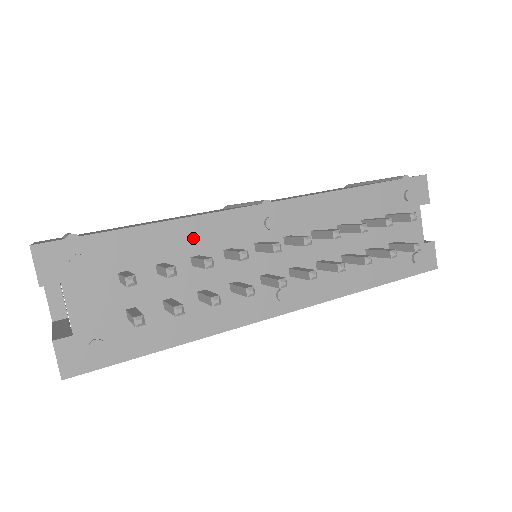
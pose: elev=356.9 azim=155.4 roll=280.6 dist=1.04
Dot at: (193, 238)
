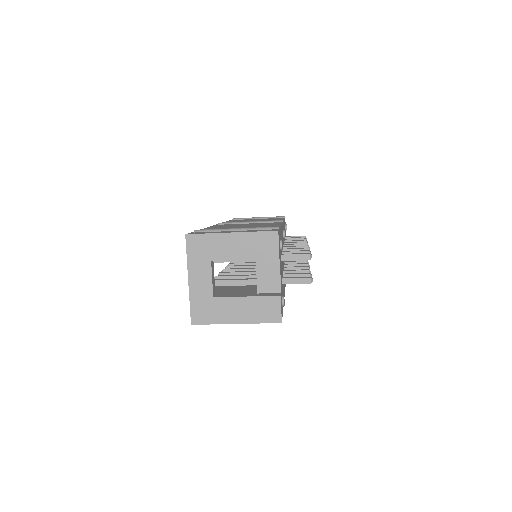
Dot at: occluded
